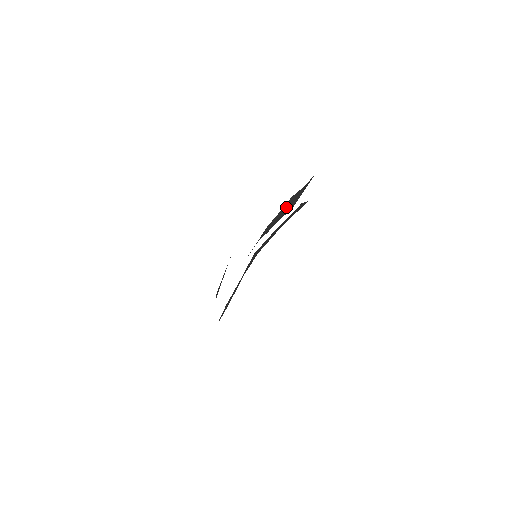
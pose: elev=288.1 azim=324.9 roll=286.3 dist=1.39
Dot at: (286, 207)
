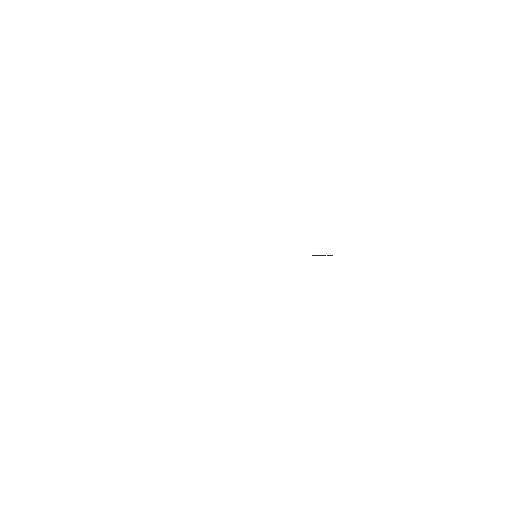
Dot at: occluded
